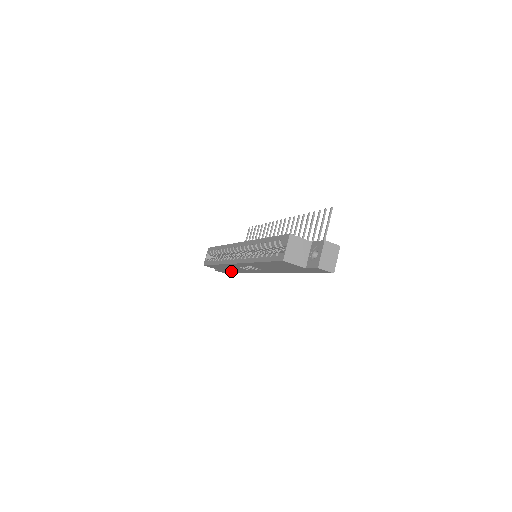
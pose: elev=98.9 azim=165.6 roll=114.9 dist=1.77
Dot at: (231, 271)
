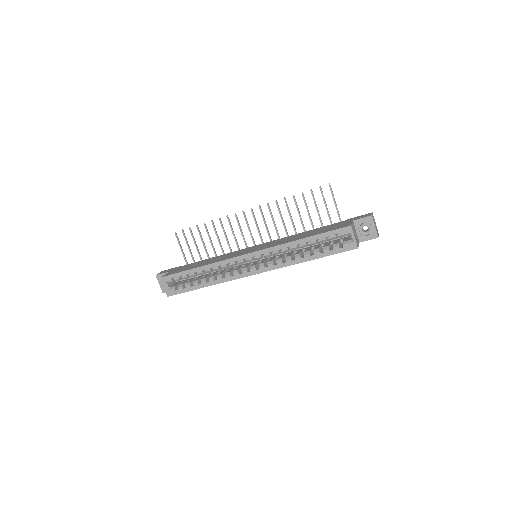
Dot at: occluded
